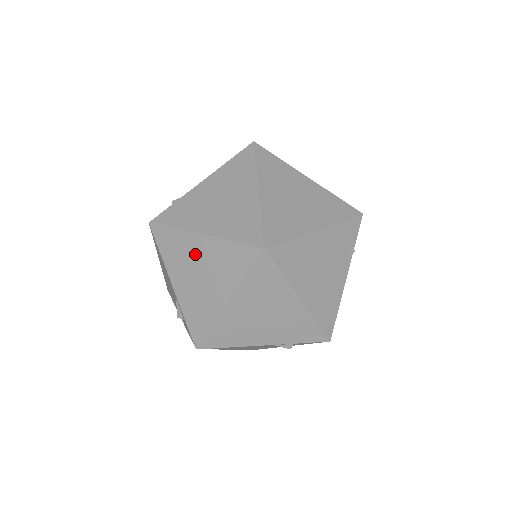
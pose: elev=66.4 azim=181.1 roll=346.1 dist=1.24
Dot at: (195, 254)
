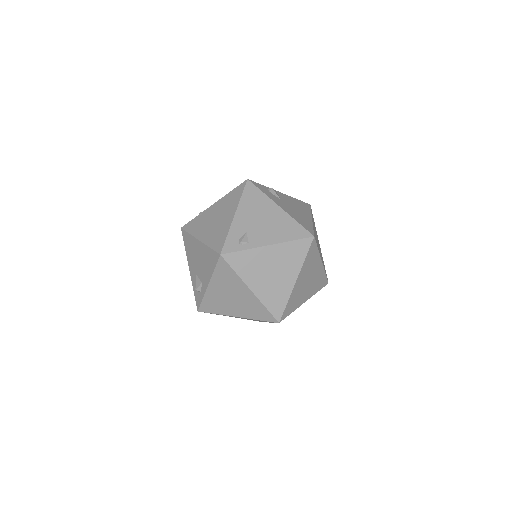
Dot at: (238, 291)
